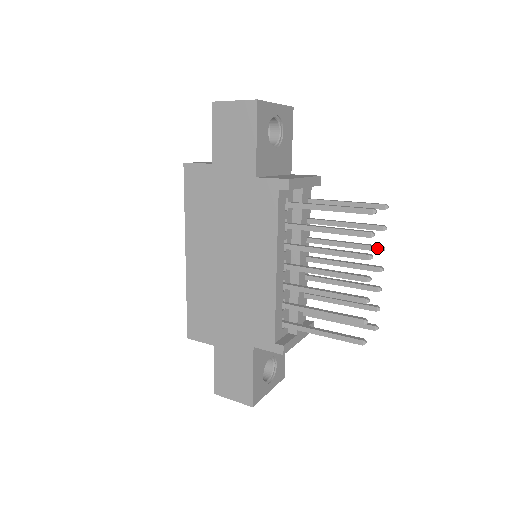
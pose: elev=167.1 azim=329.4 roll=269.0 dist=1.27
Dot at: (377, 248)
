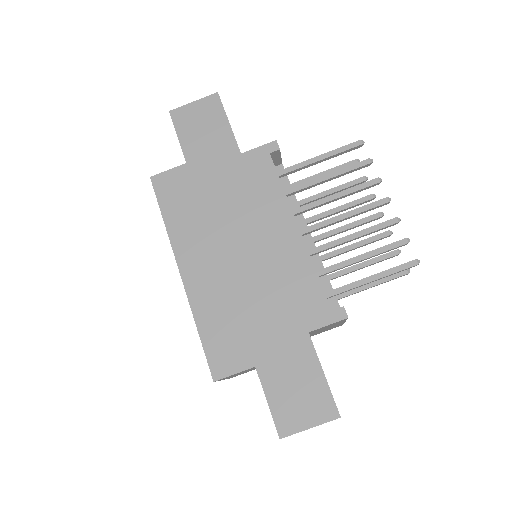
Dot at: (369, 197)
